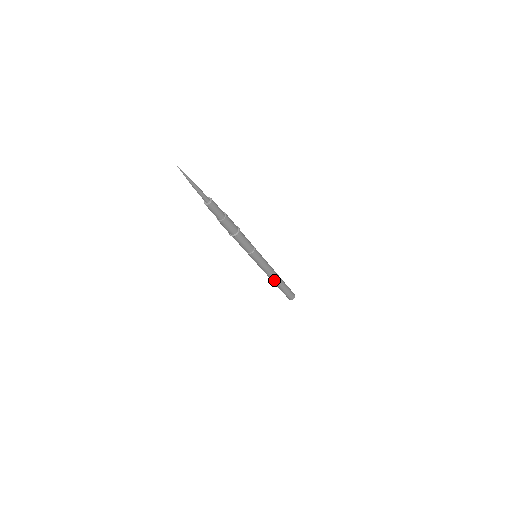
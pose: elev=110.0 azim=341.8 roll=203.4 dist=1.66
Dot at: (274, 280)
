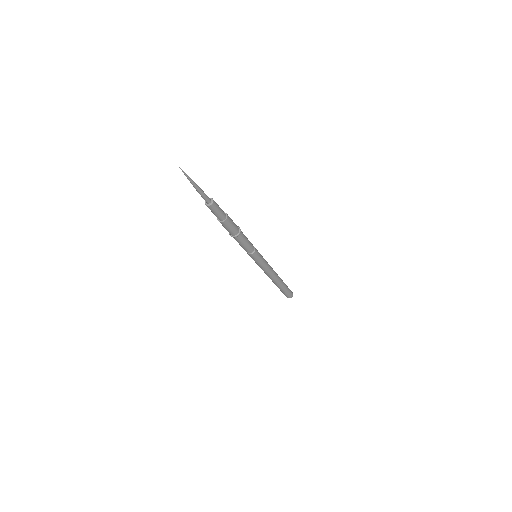
Dot at: (271, 279)
